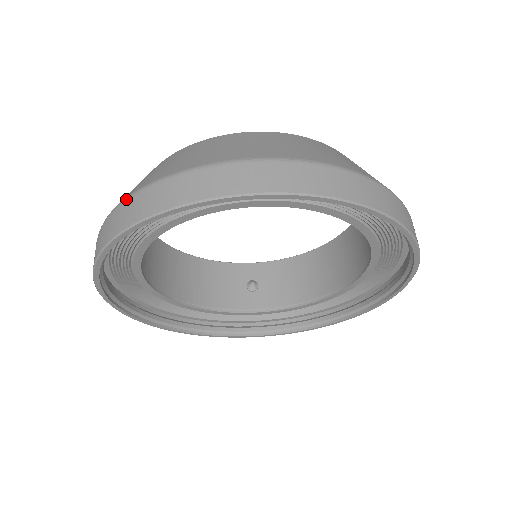
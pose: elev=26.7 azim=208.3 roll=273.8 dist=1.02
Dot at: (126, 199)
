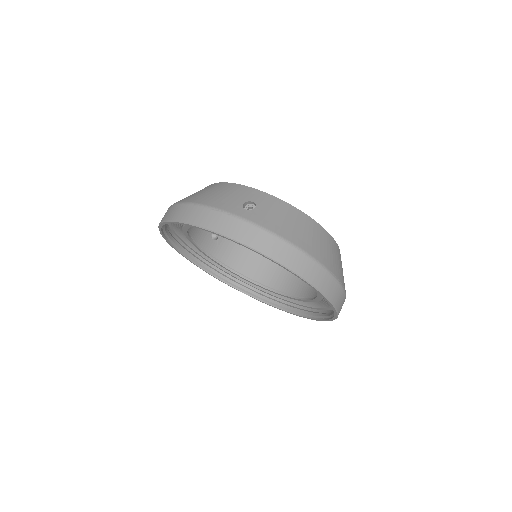
Dot at: (271, 233)
